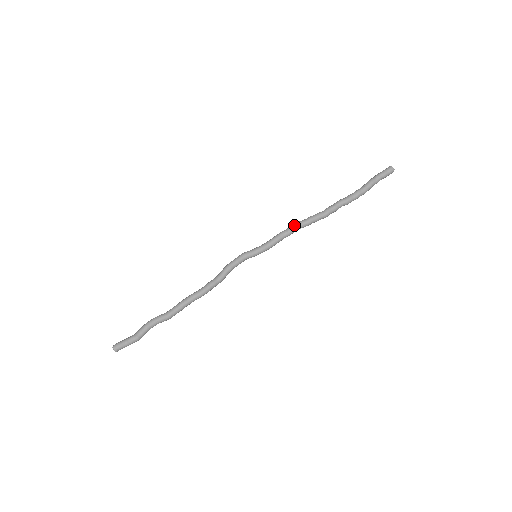
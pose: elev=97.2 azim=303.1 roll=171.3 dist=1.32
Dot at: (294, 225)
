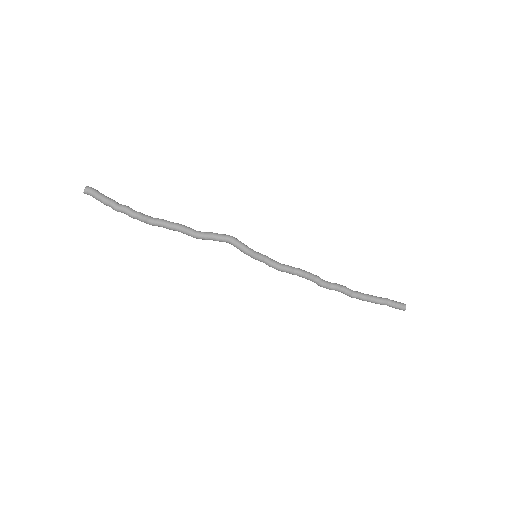
Dot at: (302, 277)
